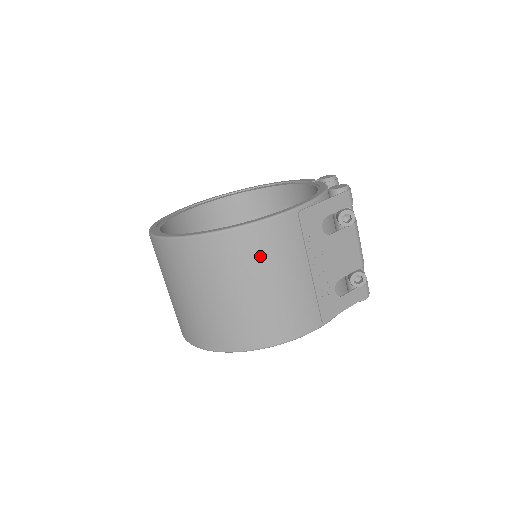
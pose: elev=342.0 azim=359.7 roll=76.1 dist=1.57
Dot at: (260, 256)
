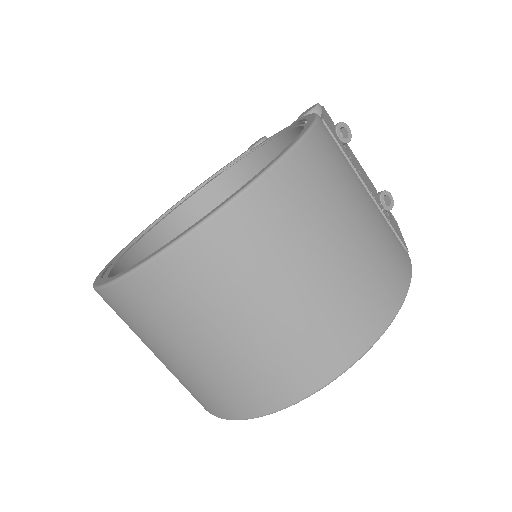
Dot at: (331, 181)
